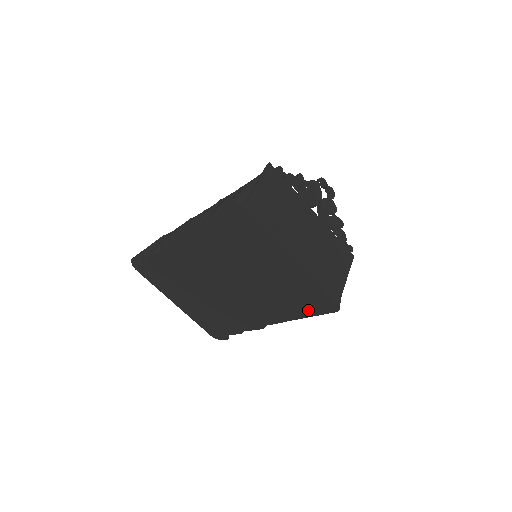
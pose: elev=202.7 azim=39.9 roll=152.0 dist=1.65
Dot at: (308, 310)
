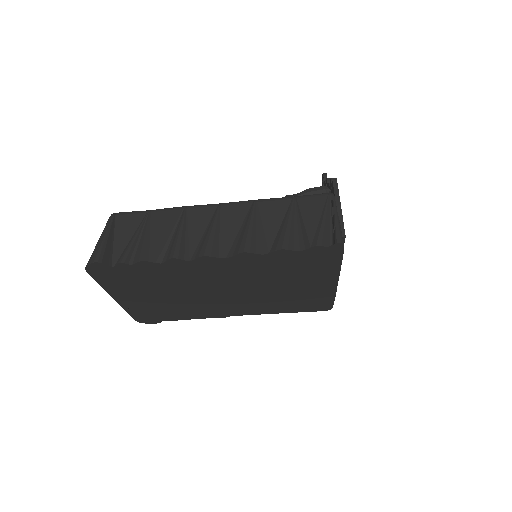
Dot at: (297, 309)
